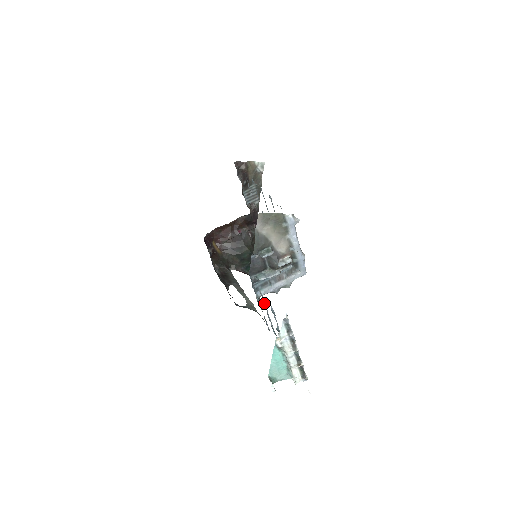
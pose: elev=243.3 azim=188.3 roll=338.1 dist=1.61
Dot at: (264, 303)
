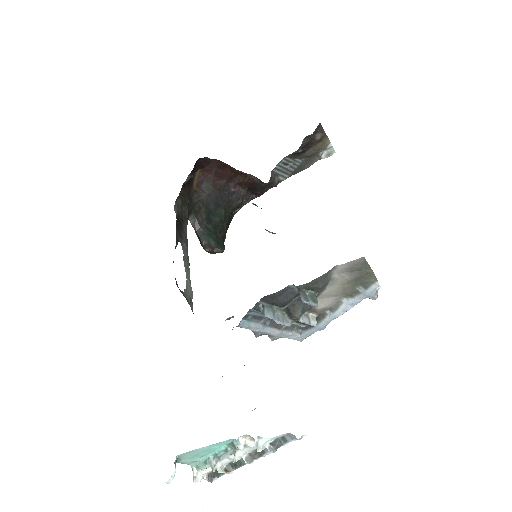
Dot at: occluded
